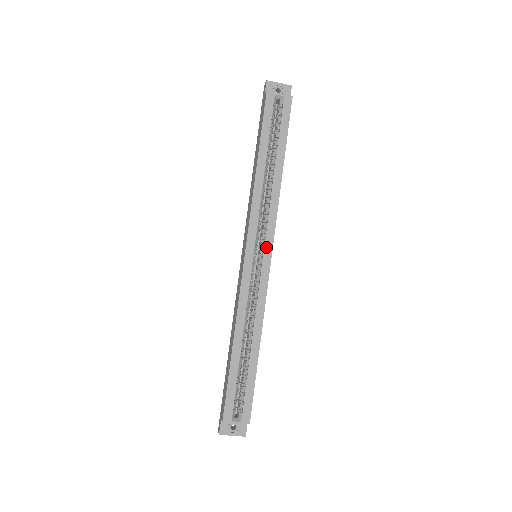
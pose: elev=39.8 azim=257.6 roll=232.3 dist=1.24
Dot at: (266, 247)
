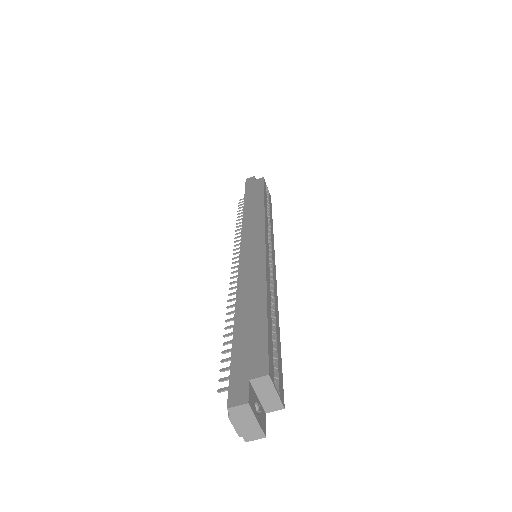
Dot at: (273, 253)
